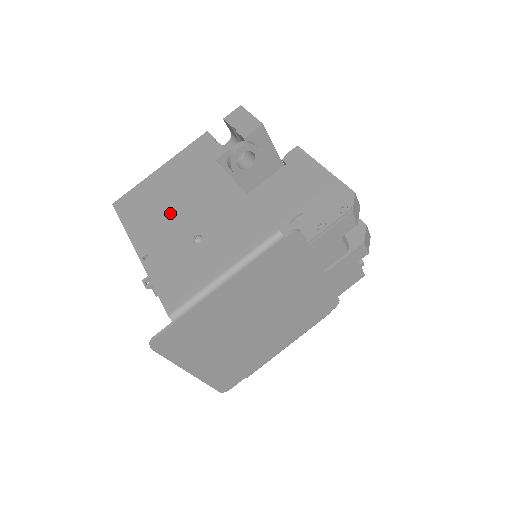
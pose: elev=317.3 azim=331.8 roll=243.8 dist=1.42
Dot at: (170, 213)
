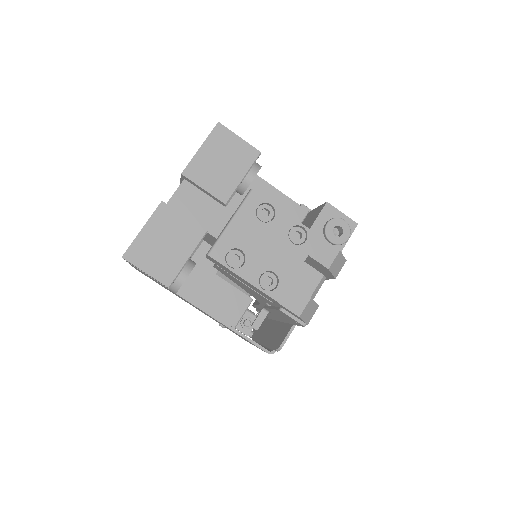
Dot at: occluded
